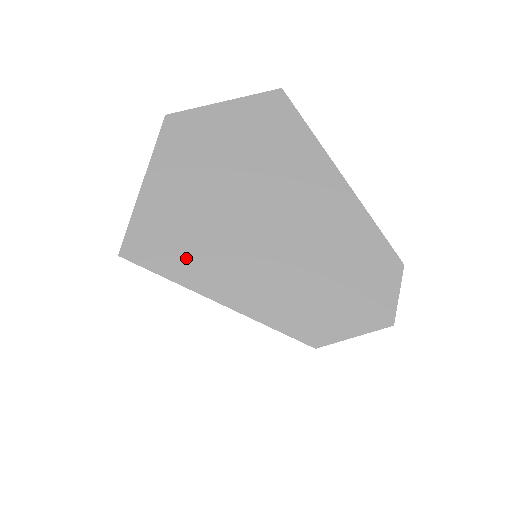
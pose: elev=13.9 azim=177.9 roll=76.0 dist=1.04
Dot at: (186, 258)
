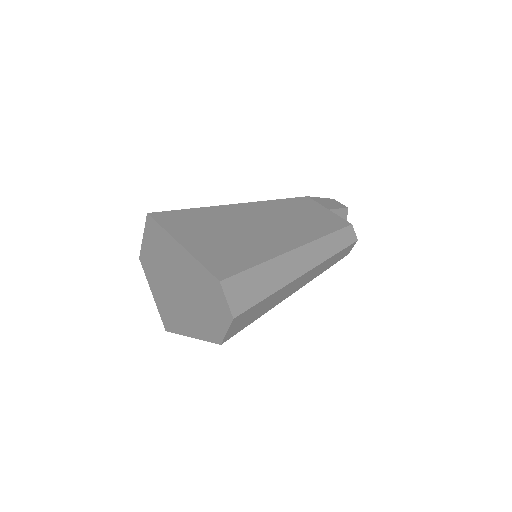
Dot at: (176, 322)
